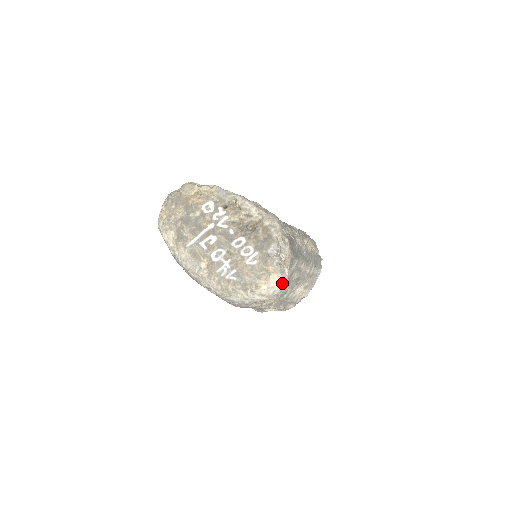
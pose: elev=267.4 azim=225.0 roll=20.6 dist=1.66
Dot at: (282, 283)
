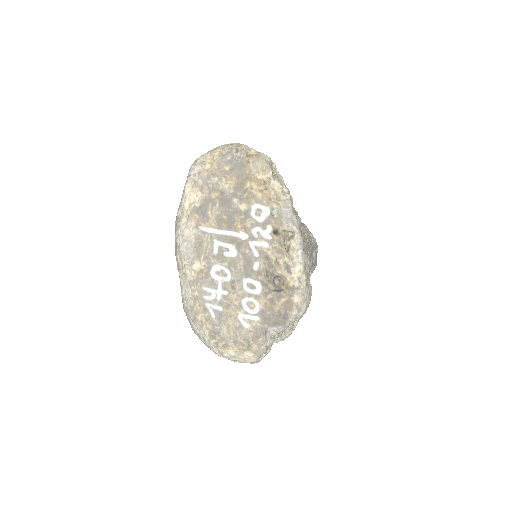
Dot at: (251, 362)
